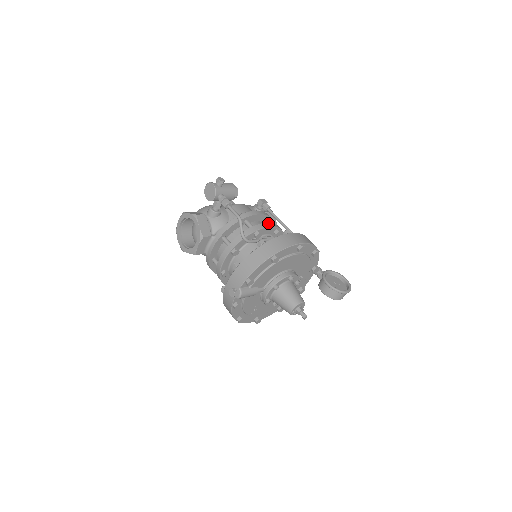
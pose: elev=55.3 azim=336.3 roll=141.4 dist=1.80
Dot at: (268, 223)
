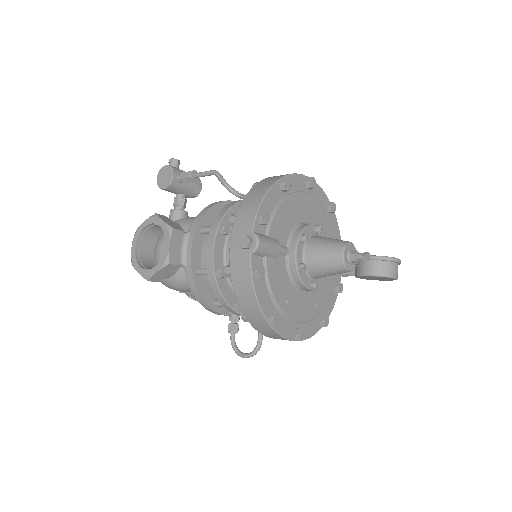
Dot at: occluded
